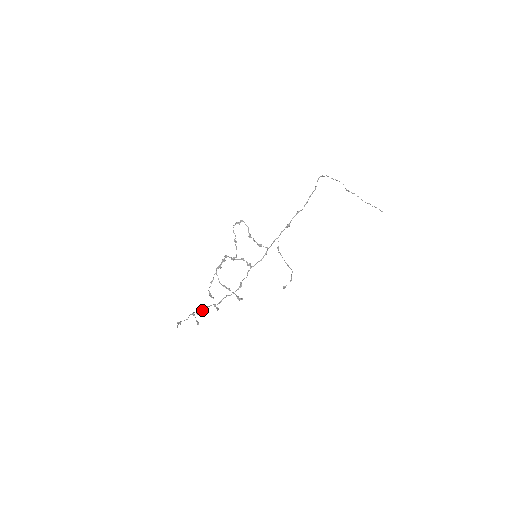
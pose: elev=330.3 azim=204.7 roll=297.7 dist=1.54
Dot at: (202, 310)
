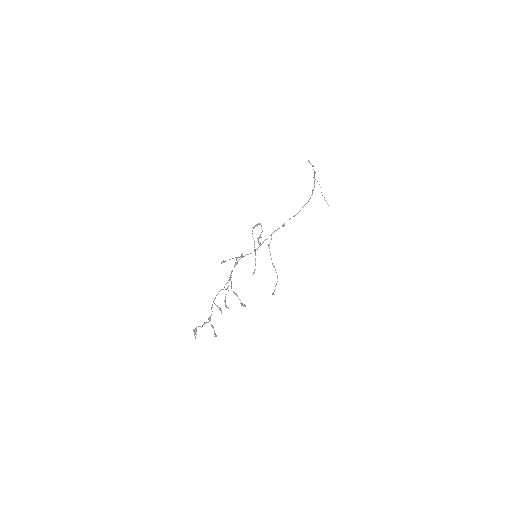
Dot at: (211, 314)
